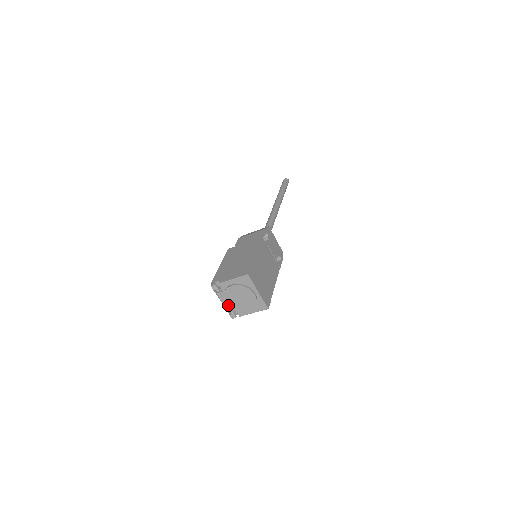
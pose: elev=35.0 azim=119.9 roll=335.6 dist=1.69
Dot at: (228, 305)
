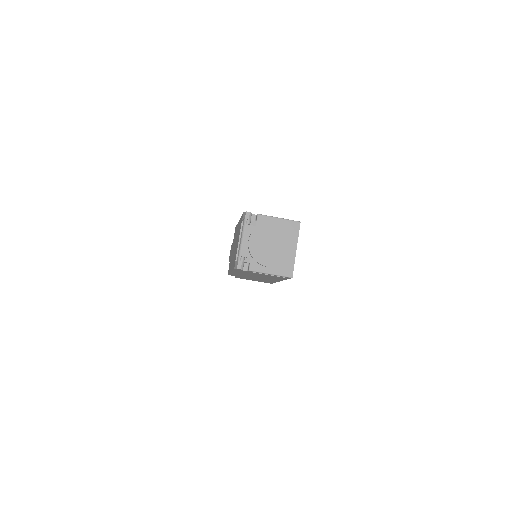
Dot at: (250, 245)
